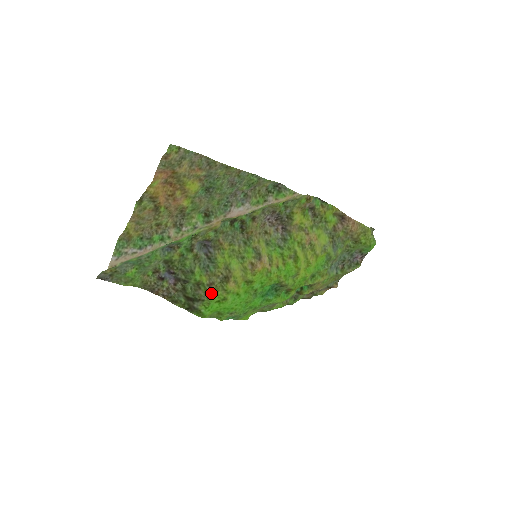
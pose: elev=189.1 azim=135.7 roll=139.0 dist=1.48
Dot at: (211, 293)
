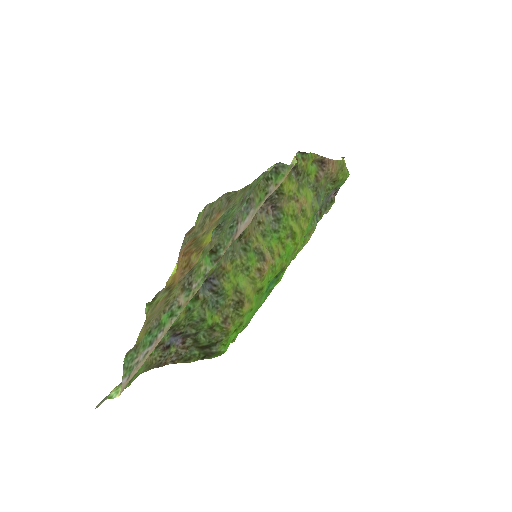
Dot at: (228, 328)
